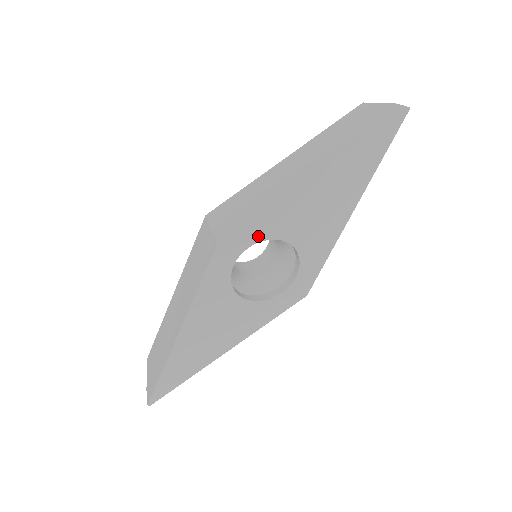
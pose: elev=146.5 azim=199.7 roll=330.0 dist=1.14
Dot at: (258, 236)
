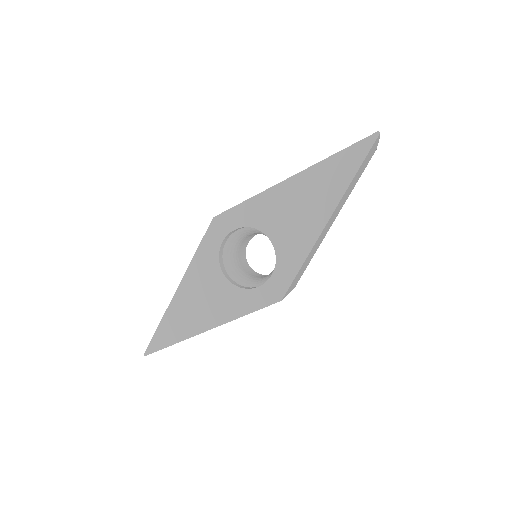
Dot at: (243, 221)
